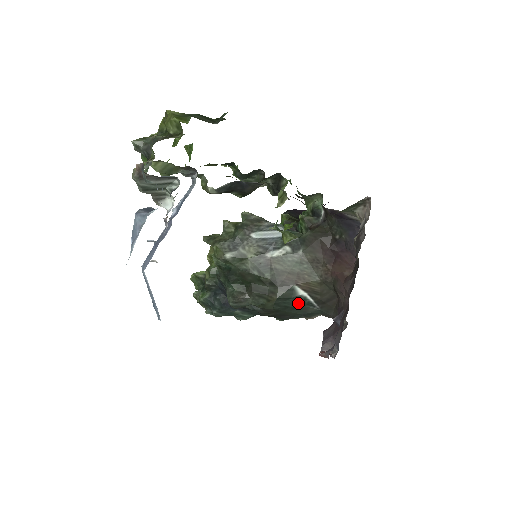
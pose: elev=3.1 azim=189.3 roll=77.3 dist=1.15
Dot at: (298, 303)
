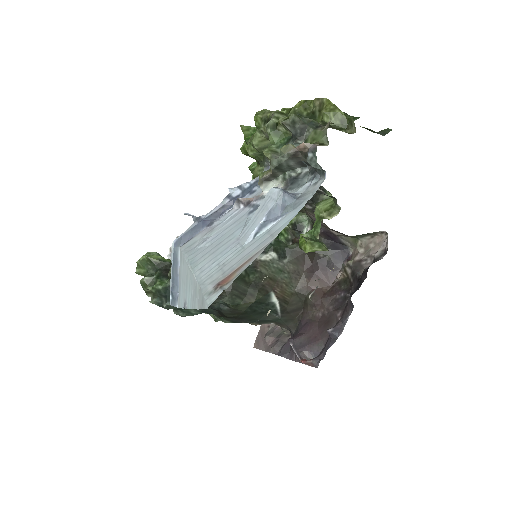
Dot at: (266, 309)
